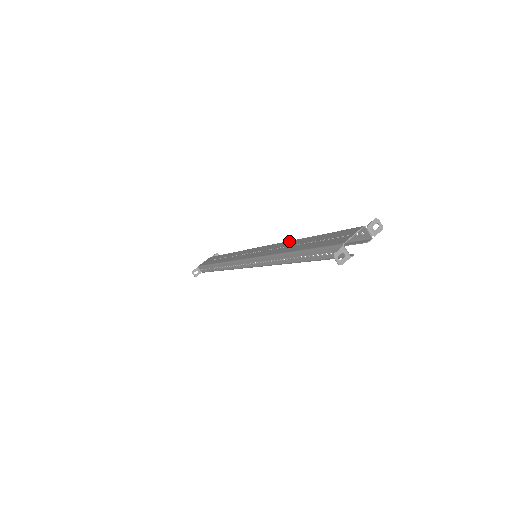
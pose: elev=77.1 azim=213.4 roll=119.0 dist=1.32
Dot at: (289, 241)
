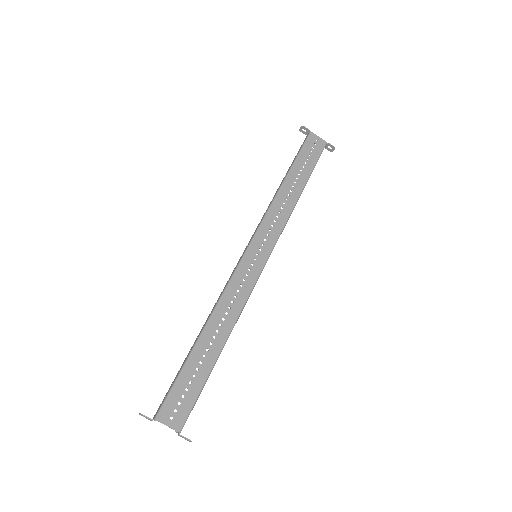
Dot at: (237, 316)
